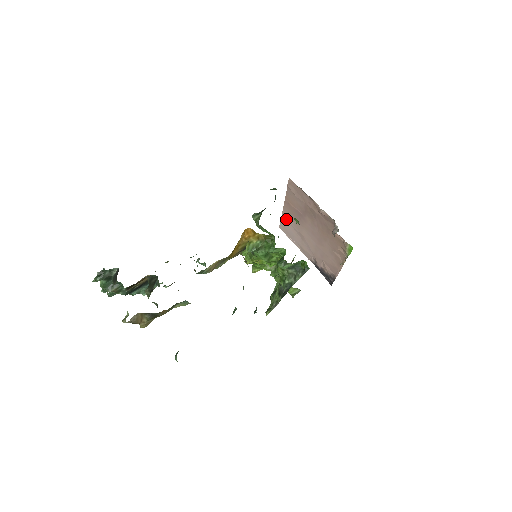
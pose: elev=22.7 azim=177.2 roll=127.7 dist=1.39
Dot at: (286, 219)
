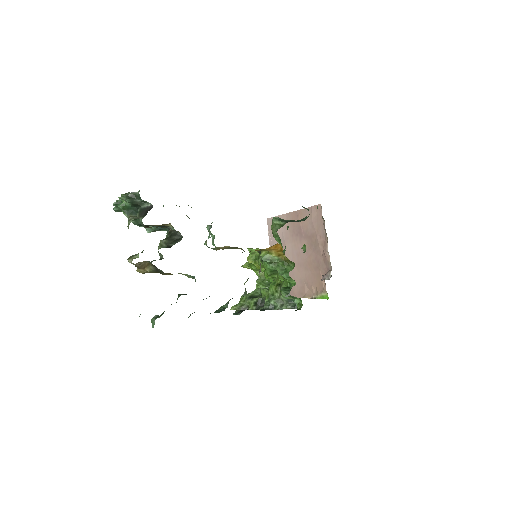
Dot at: occluded
